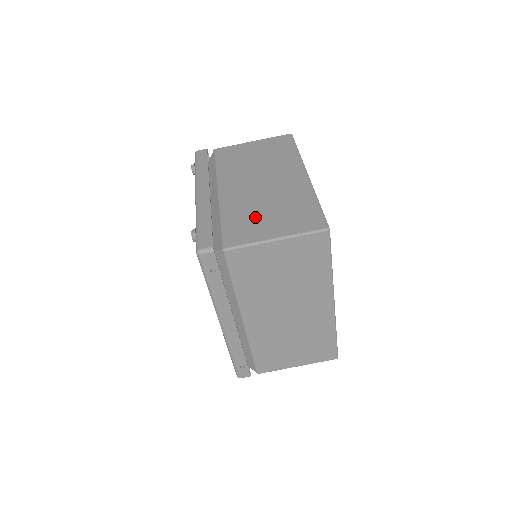
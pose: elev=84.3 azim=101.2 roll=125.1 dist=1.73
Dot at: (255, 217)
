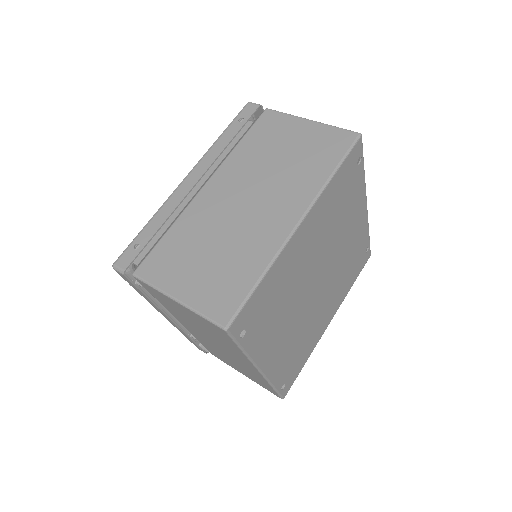
Dot at: occluded
